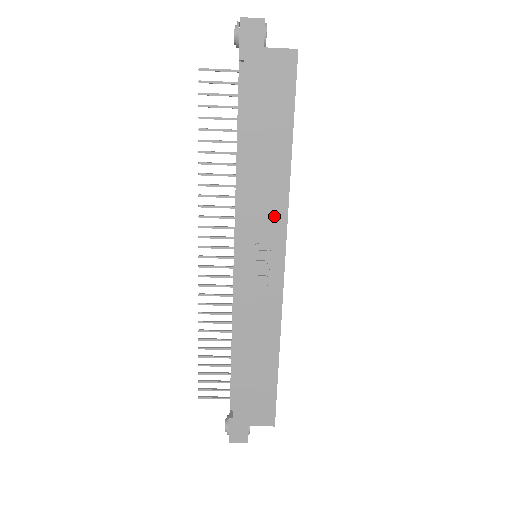
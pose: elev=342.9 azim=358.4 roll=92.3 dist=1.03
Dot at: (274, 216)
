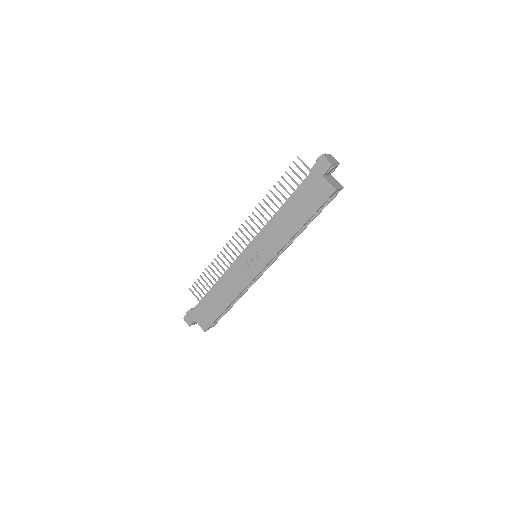
Dot at: (272, 248)
